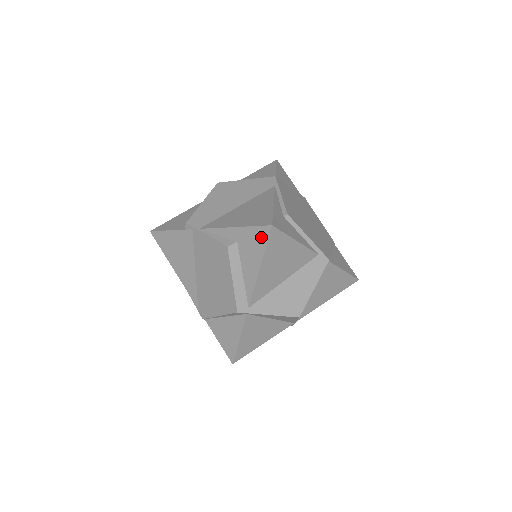
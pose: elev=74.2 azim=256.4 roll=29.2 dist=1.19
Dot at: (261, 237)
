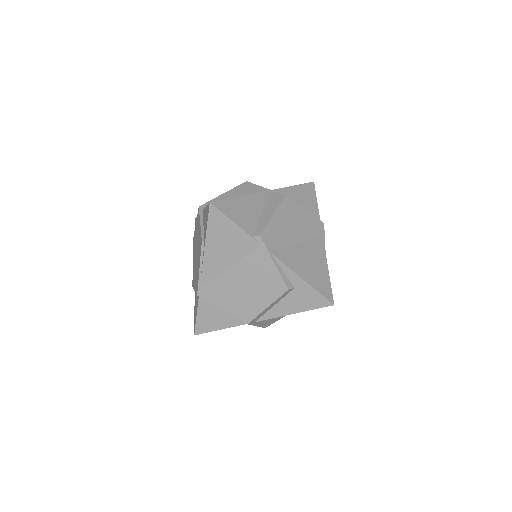
Dot at: (318, 303)
